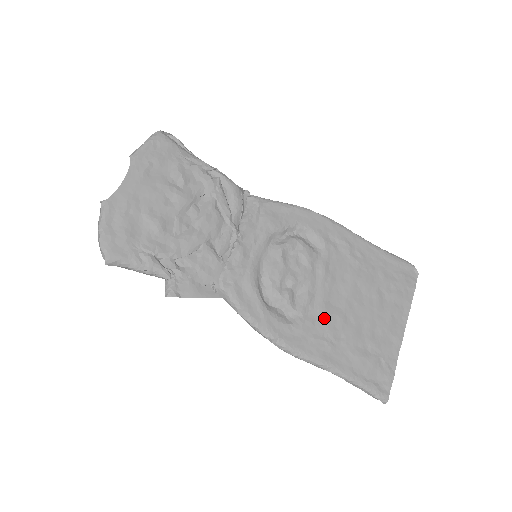
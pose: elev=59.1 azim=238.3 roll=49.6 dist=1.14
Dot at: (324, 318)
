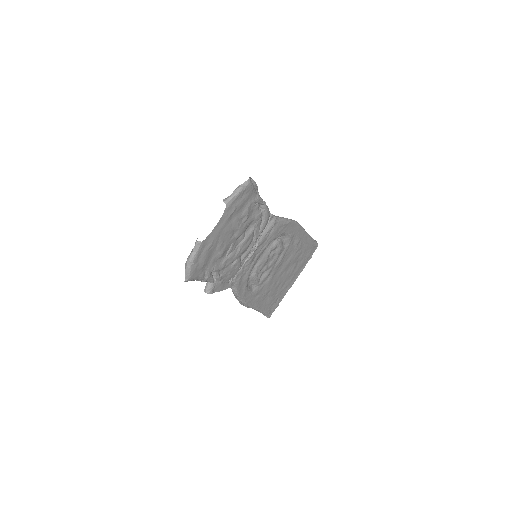
Dot at: (268, 285)
